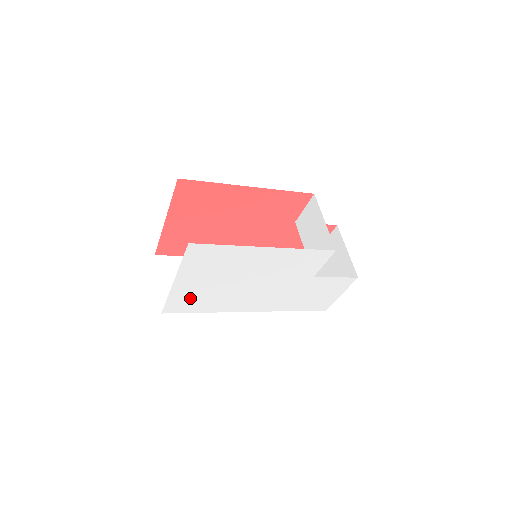
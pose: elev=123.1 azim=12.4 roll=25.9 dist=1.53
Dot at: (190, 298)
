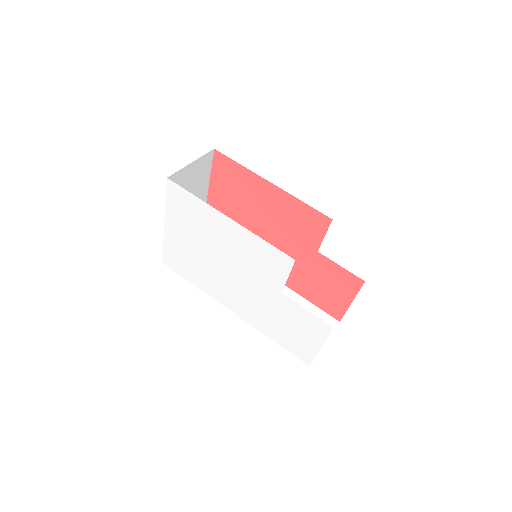
Dot at: (180, 255)
